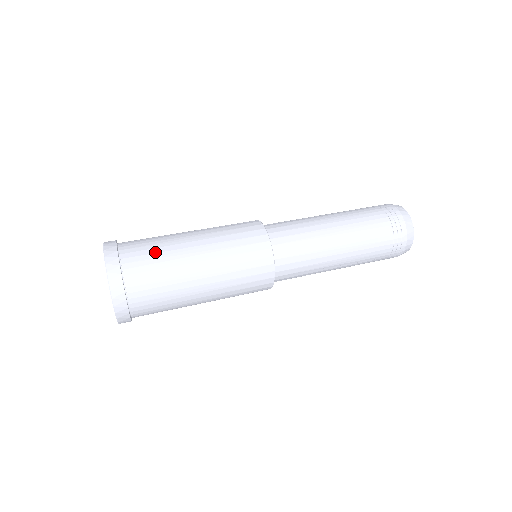
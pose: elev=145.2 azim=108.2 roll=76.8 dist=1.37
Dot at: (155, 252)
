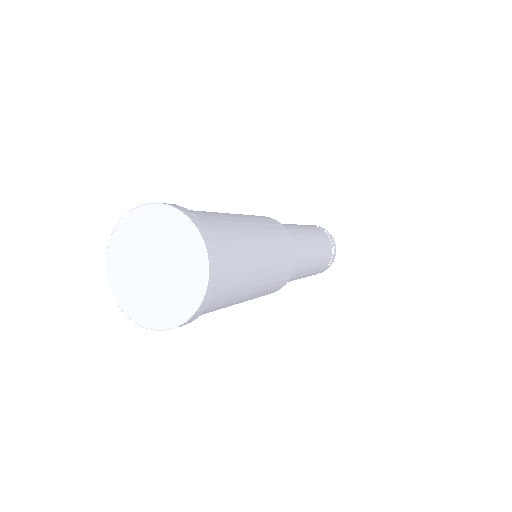
Dot at: occluded
